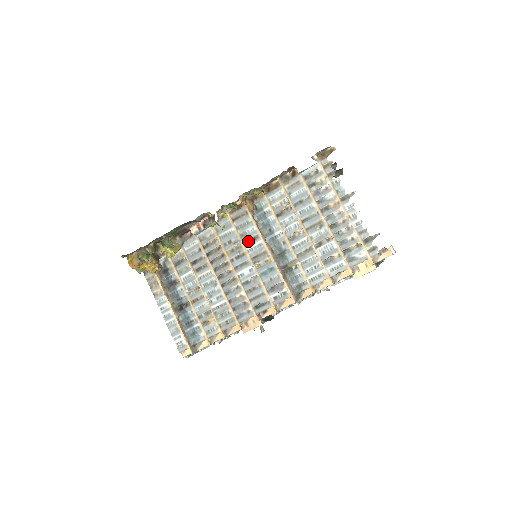
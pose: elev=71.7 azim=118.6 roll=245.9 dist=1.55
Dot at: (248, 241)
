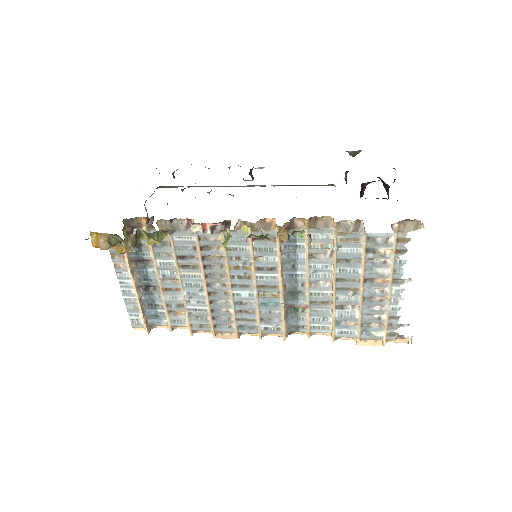
Dot at: (262, 268)
